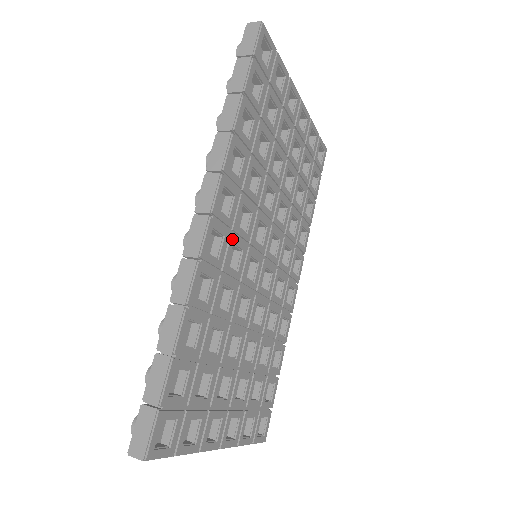
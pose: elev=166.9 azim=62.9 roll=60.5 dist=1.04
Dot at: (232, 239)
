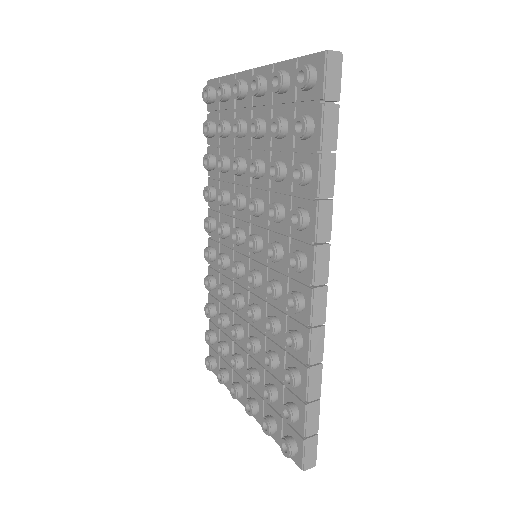
Dot at: occluded
